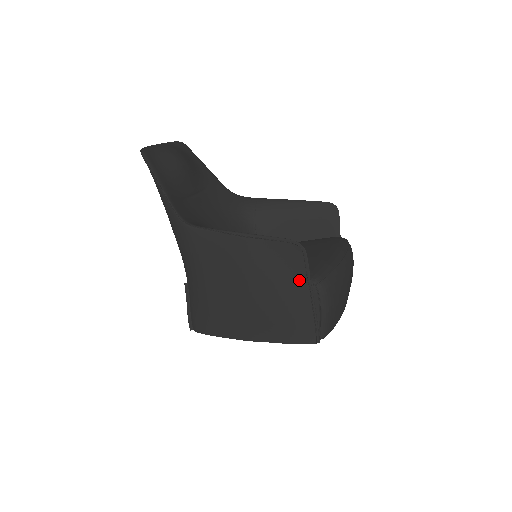
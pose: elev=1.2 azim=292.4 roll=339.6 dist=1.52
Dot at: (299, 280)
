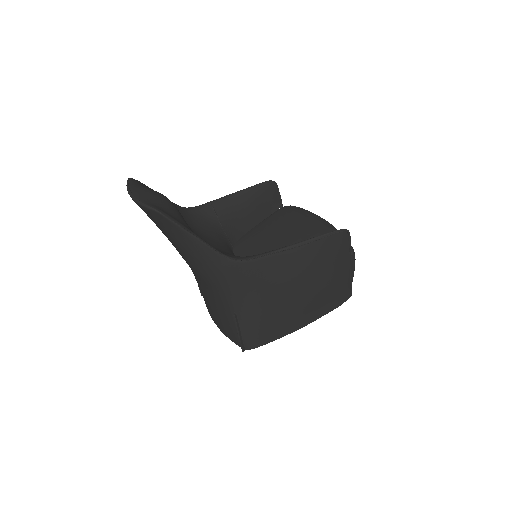
Dot at: (344, 257)
